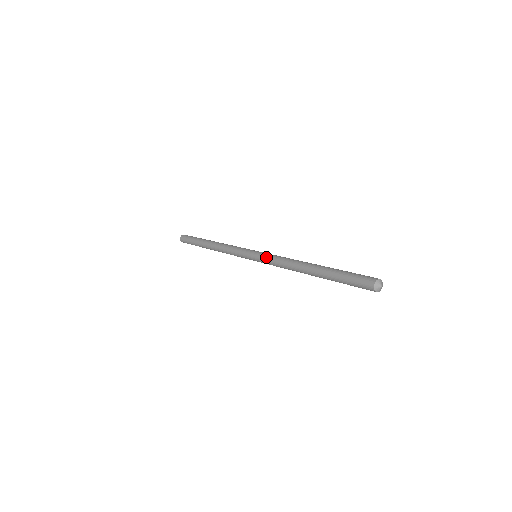
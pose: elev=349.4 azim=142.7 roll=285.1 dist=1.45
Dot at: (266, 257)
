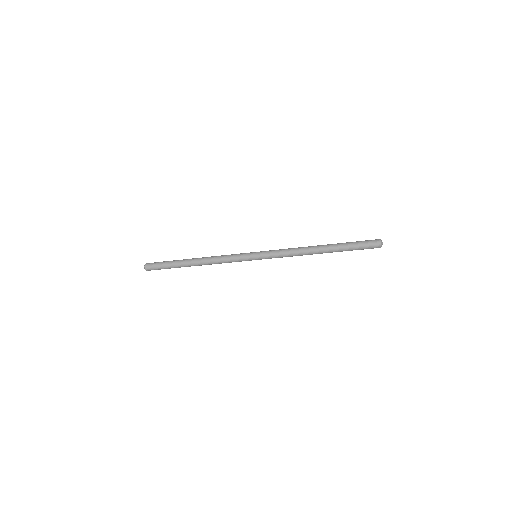
Dot at: (273, 250)
